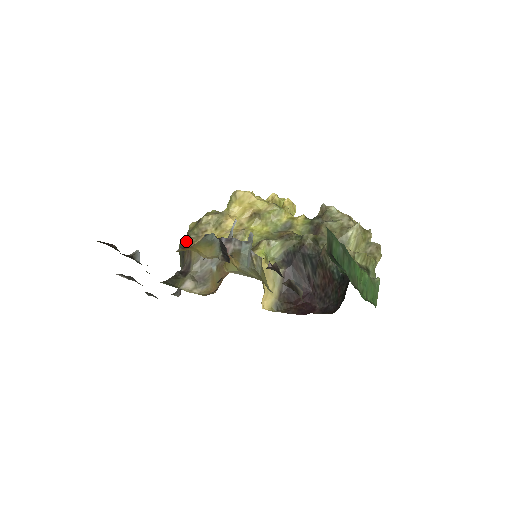
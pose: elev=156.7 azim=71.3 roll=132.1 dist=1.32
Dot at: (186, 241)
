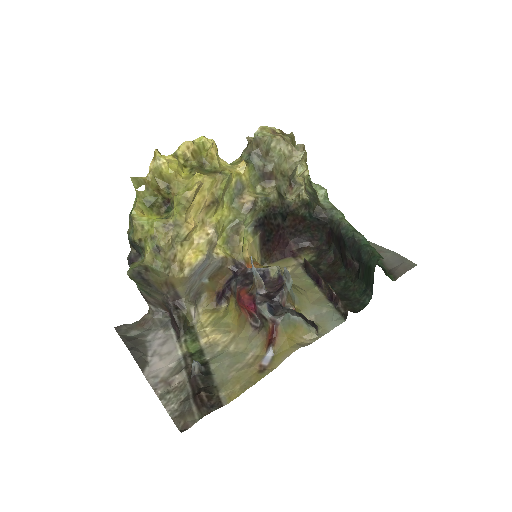
Dot at: (140, 269)
